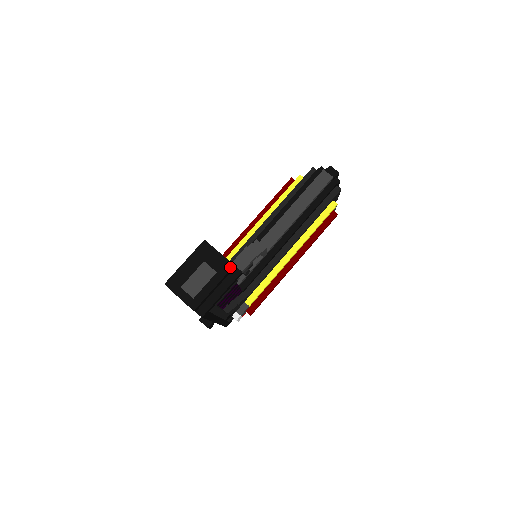
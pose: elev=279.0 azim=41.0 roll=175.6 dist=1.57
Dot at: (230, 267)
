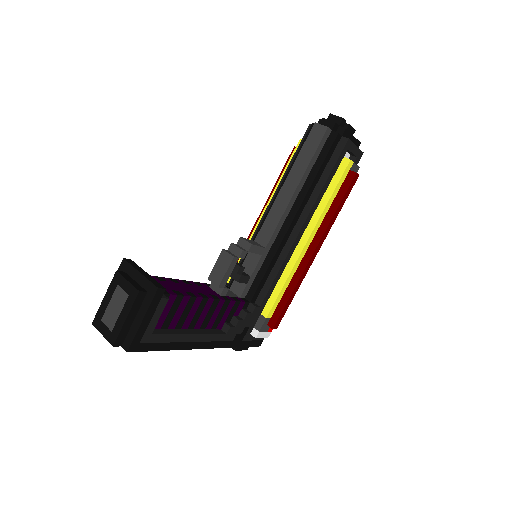
Dot at: (147, 285)
